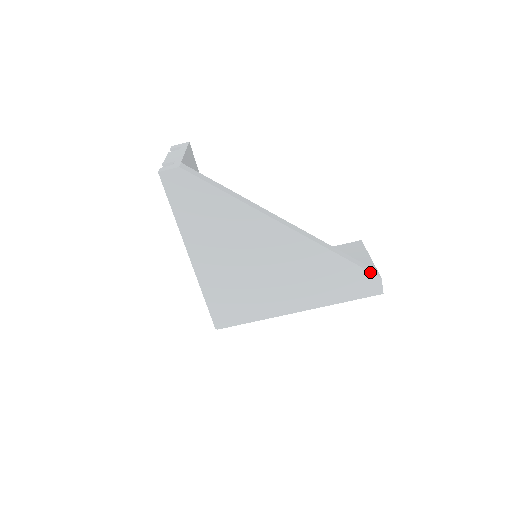
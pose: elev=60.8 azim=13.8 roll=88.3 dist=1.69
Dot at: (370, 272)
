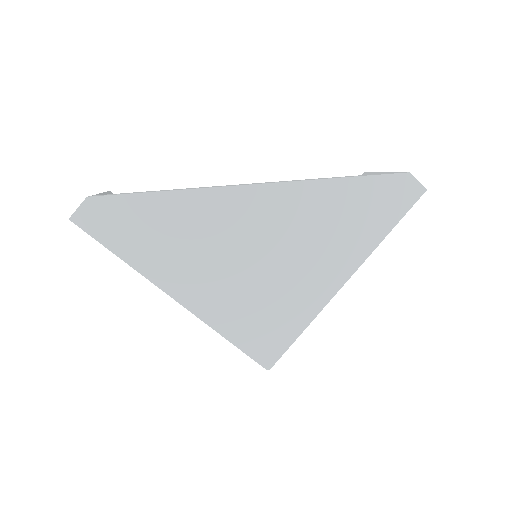
Dot at: (390, 174)
